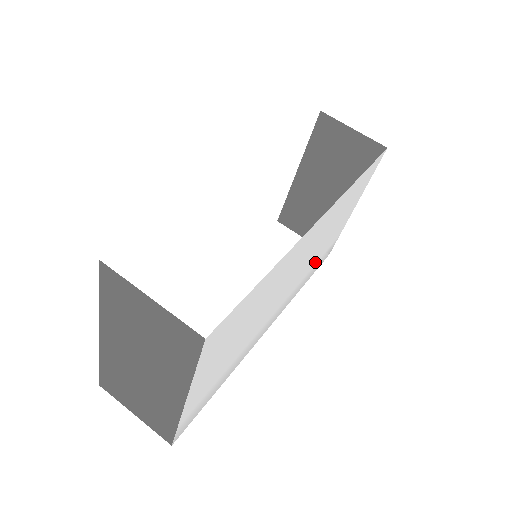
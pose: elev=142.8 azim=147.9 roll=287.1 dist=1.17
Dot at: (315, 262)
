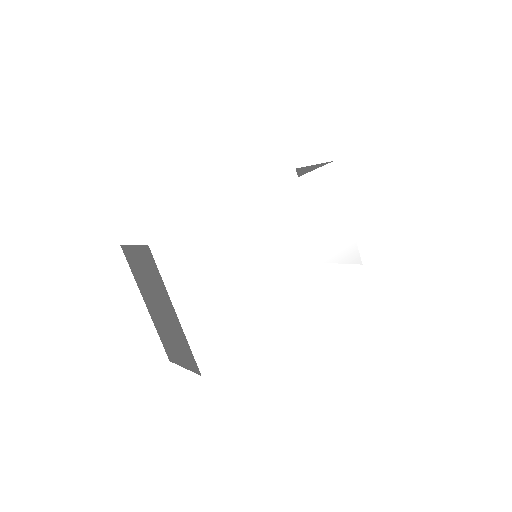
Dot at: (323, 259)
